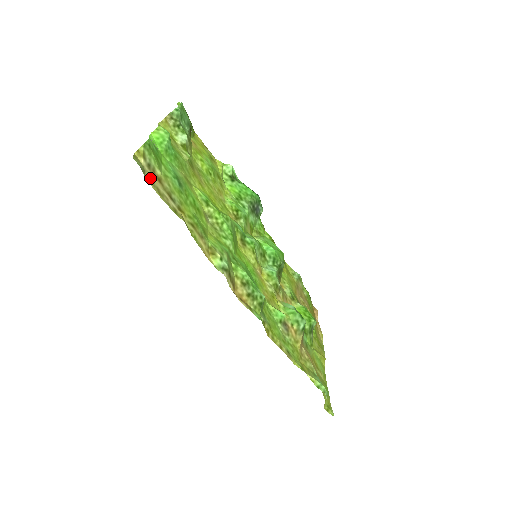
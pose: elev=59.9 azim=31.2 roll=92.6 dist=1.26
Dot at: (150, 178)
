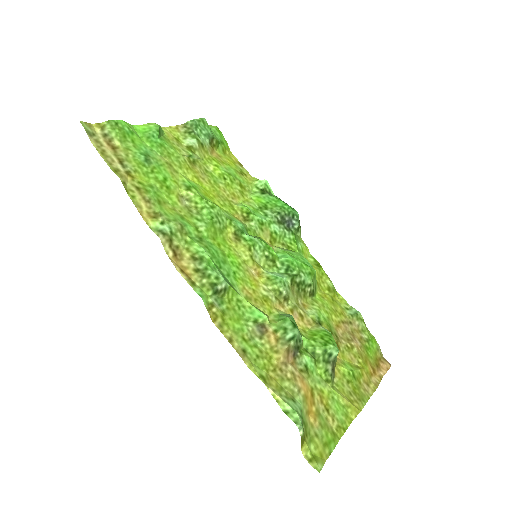
Dot at: (98, 142)
